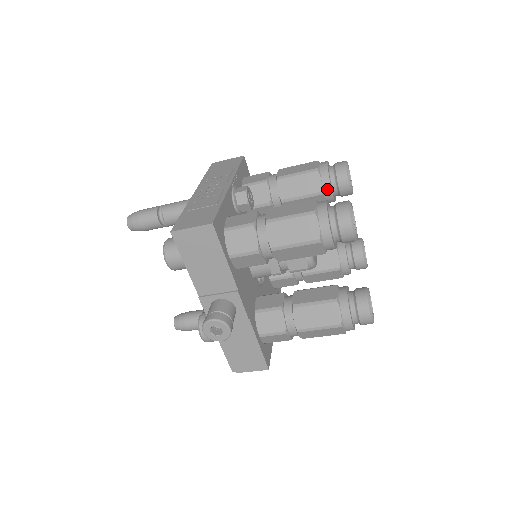
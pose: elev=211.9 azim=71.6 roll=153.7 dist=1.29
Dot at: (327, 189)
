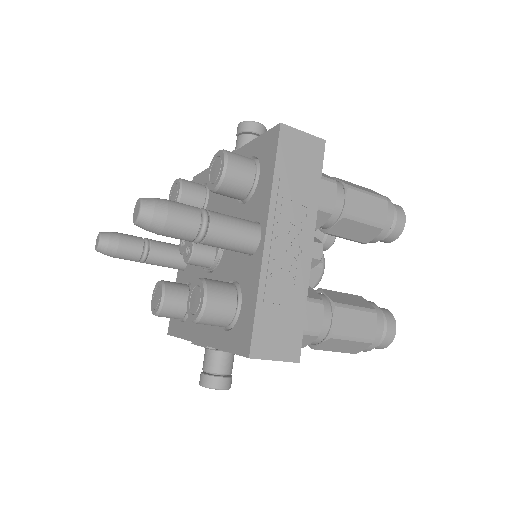
Dot at: (372, 242)
